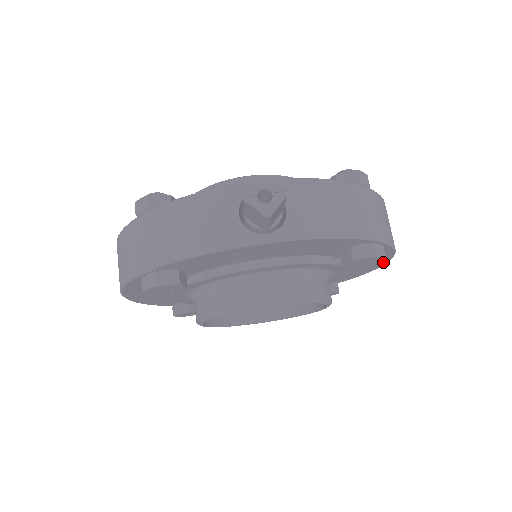
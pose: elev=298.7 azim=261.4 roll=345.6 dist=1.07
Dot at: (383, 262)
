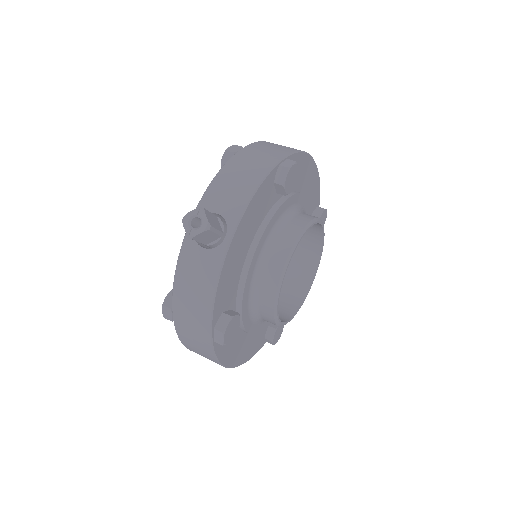
Dot at: (312, 164)
